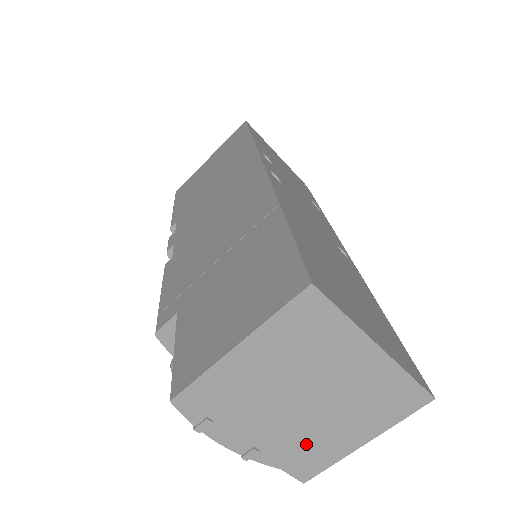
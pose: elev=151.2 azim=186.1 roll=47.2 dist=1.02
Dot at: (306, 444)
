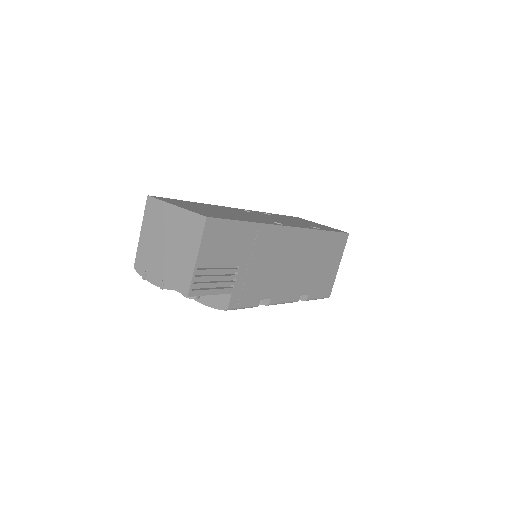
Dot at: (177, 270)
